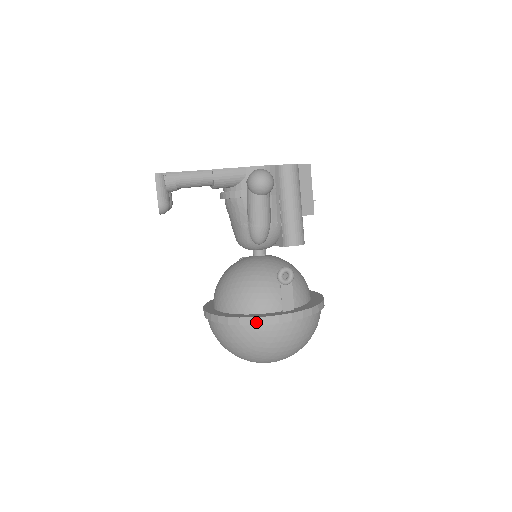
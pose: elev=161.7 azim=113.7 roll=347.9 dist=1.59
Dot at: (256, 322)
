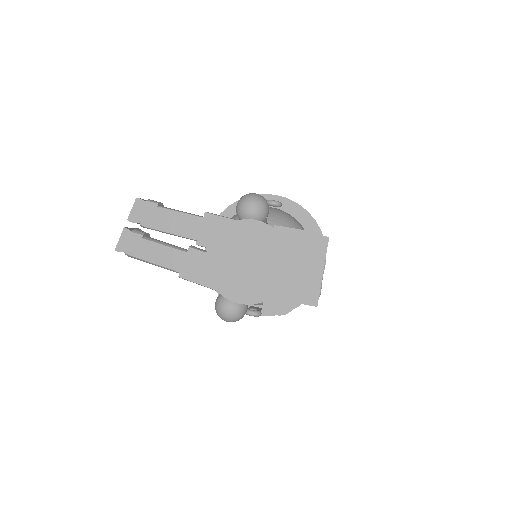
Dot at: occluded
